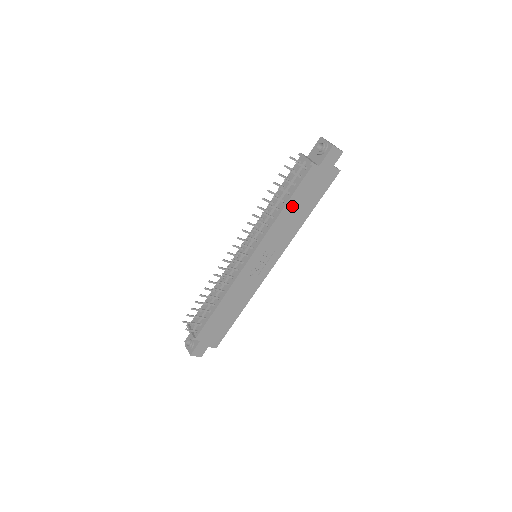
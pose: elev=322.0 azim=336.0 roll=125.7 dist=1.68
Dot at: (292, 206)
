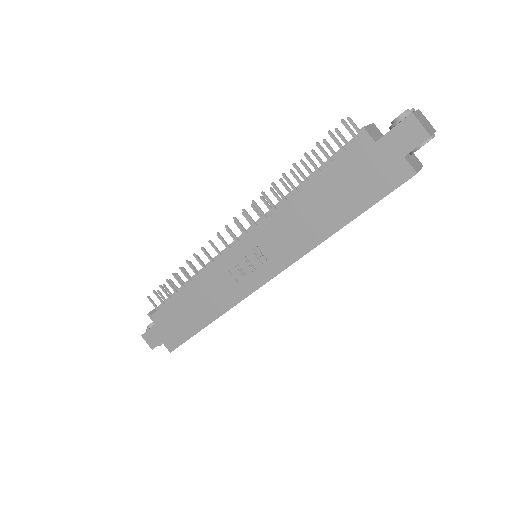
Dot at: (314, 194)
